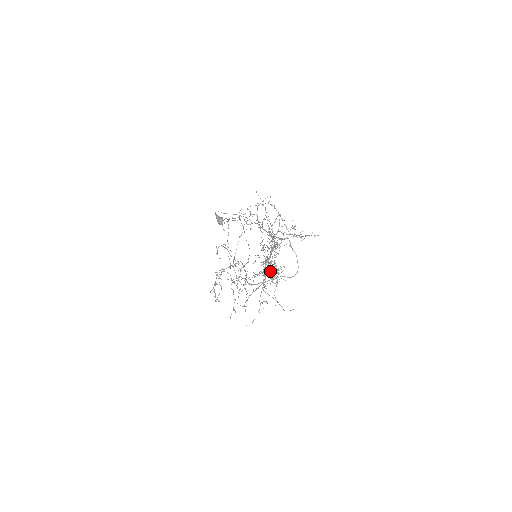
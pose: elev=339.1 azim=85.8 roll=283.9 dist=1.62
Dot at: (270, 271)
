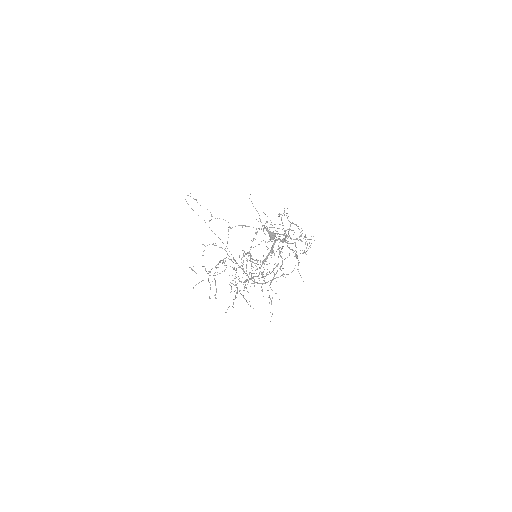
Dot at: occluded
